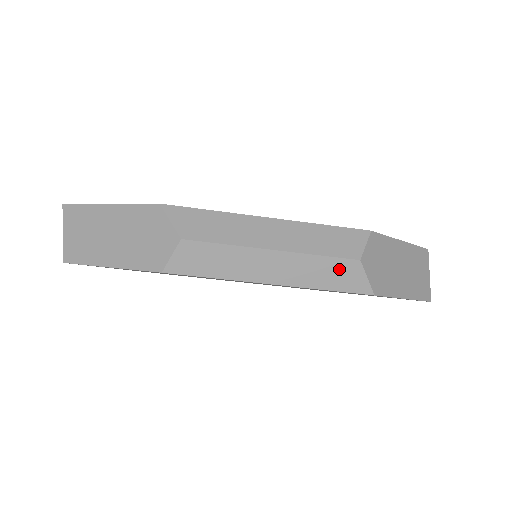
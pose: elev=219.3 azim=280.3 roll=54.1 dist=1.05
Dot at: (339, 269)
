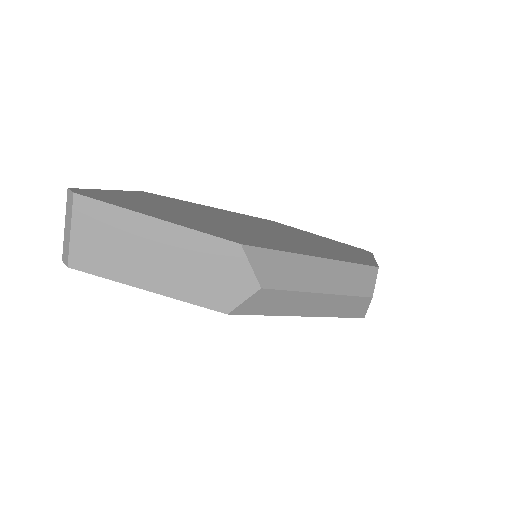
Dot at: (356, 304)
